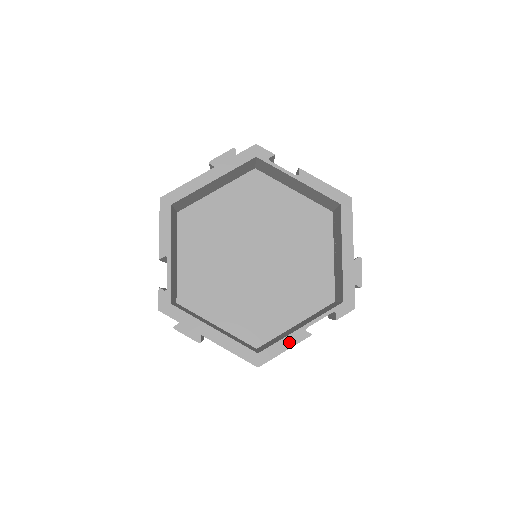
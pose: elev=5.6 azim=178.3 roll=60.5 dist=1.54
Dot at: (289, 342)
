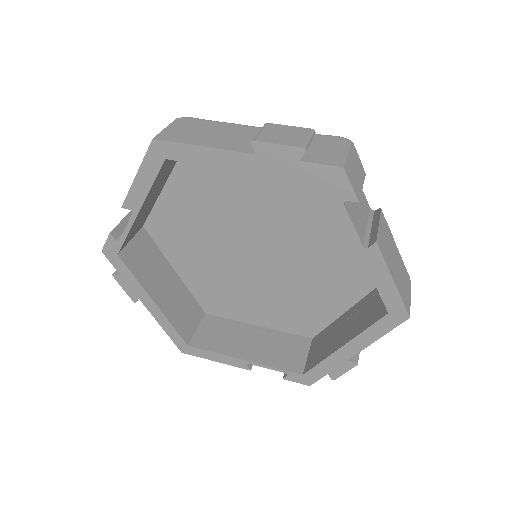
Dot at: (224, 359)
